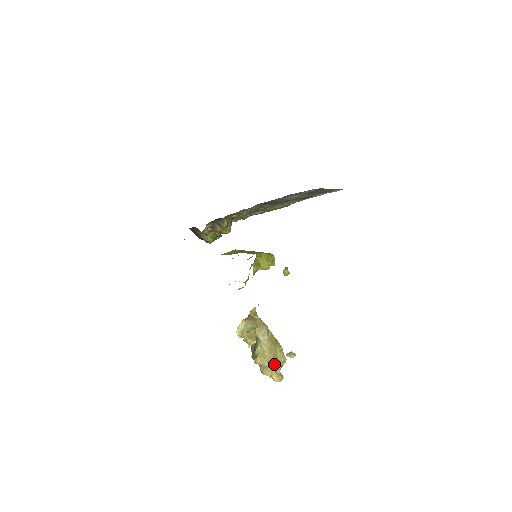
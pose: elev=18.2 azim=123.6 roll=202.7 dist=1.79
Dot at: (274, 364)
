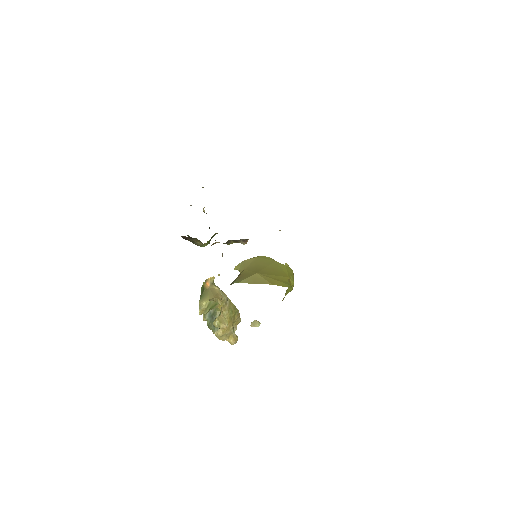
Dot at: (233, 330)
